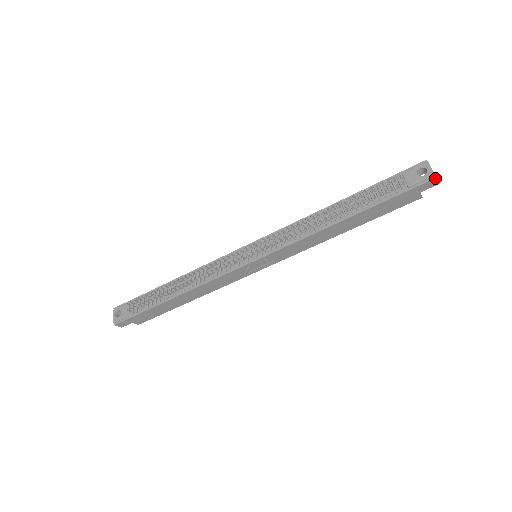
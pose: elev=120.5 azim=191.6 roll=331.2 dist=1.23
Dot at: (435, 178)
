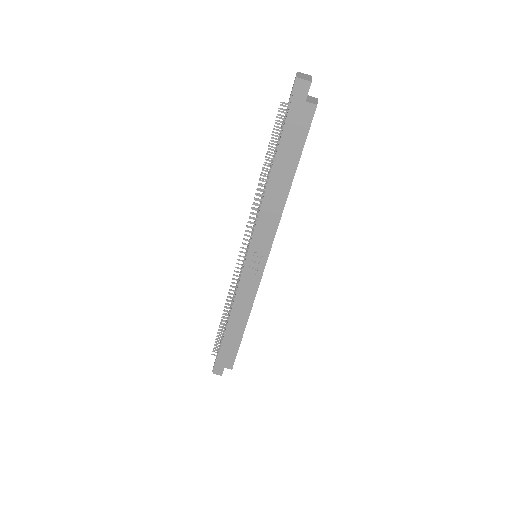
Dot at: (297, 79)
